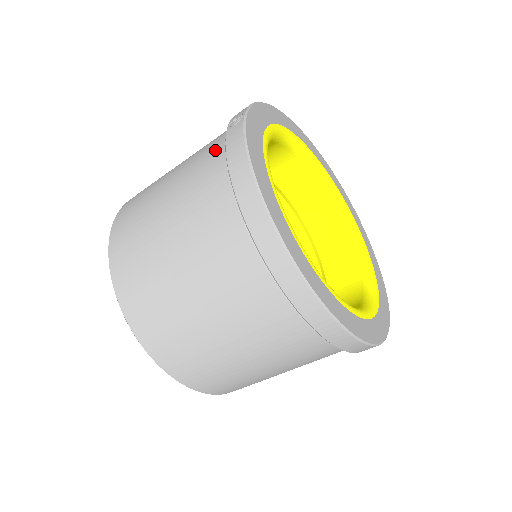
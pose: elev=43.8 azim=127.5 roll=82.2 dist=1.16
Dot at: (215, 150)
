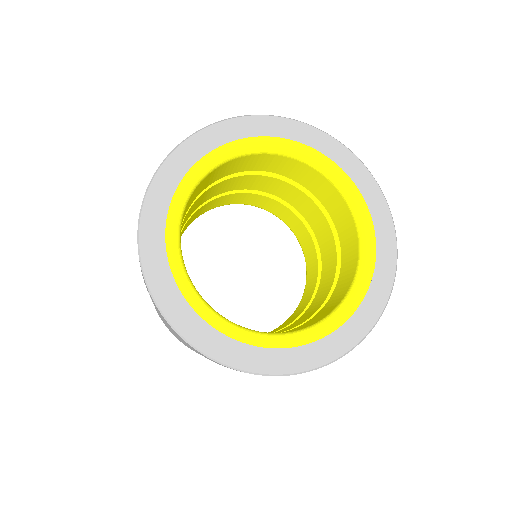
Dot at: occluded
